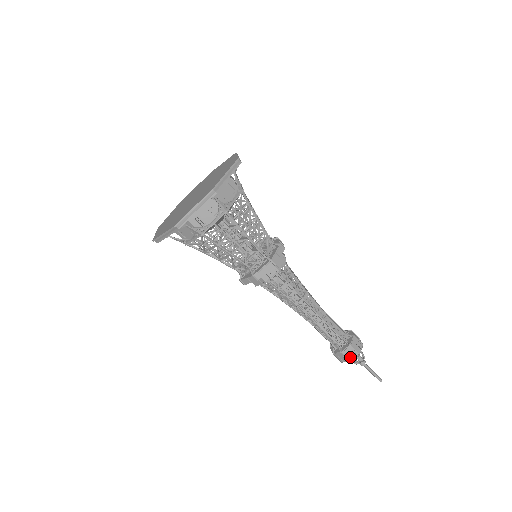
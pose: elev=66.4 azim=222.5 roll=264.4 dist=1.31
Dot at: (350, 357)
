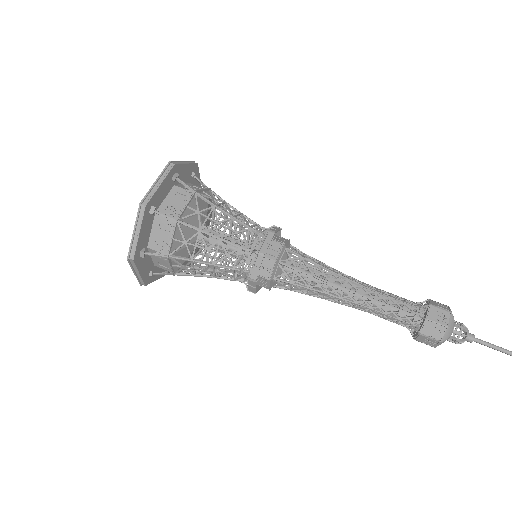
Dot at: (444, 309)
